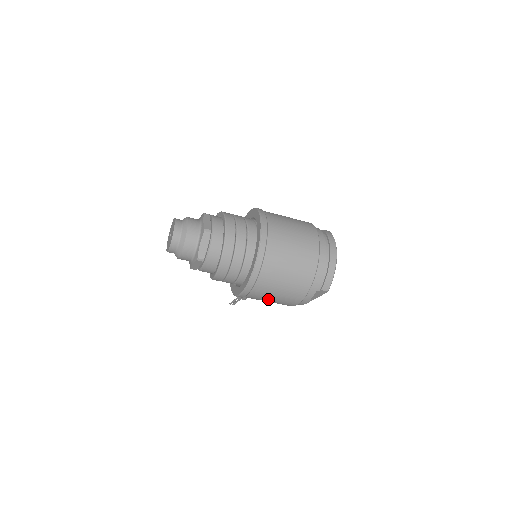
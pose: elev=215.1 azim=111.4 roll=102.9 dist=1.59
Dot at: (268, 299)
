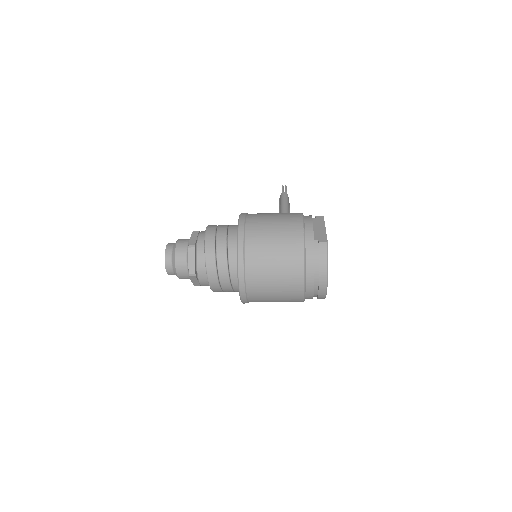
Dot at: occluded
